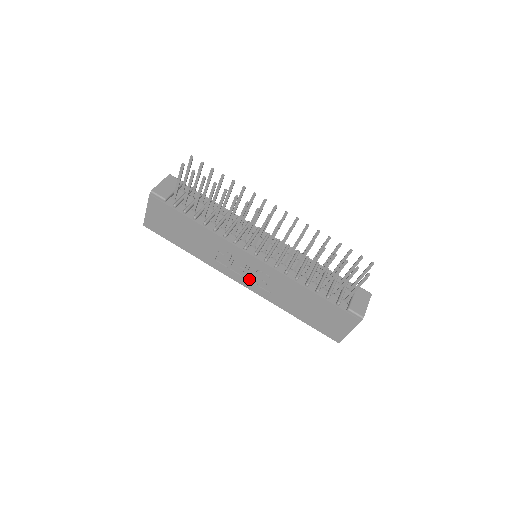
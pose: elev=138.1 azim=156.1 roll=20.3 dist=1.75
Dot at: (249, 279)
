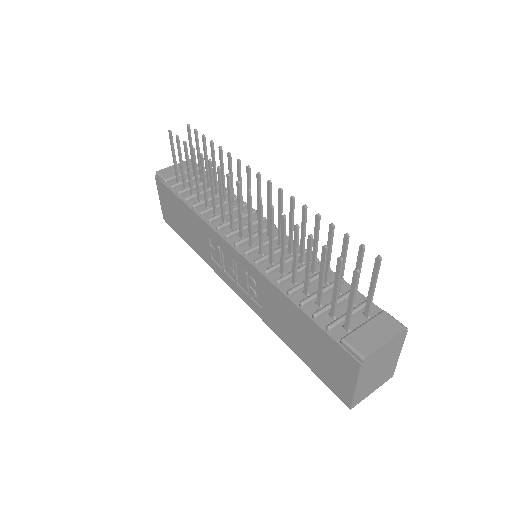
Dot at: (242, 286)
